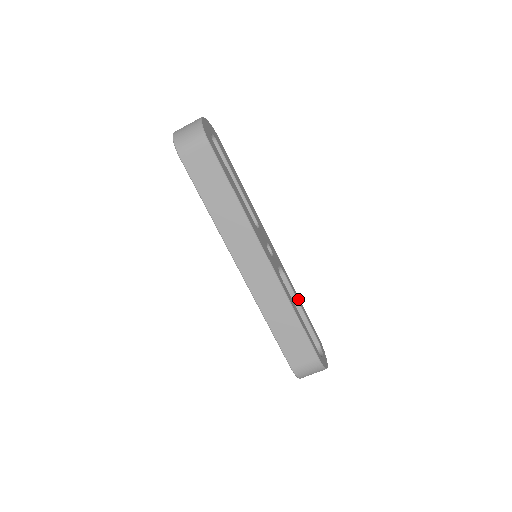
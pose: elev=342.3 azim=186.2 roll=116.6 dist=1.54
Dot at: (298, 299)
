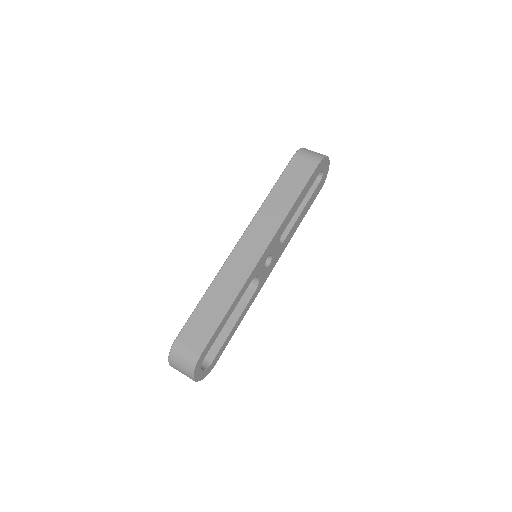
Dot at: (239, 320)
